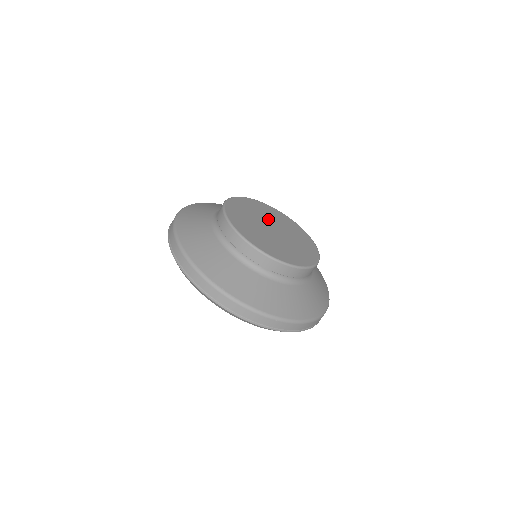
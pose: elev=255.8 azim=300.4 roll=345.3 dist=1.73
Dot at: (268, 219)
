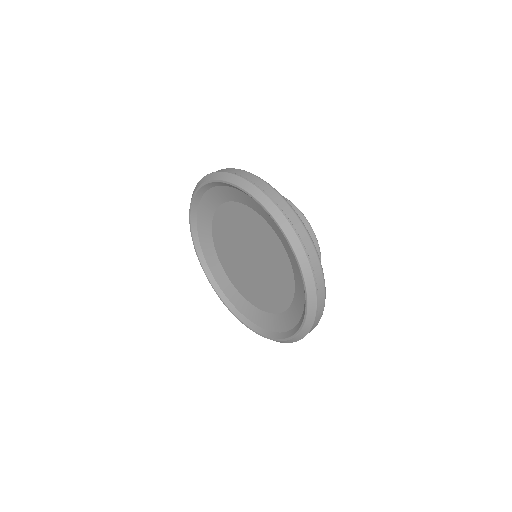
Dot at: occluded
